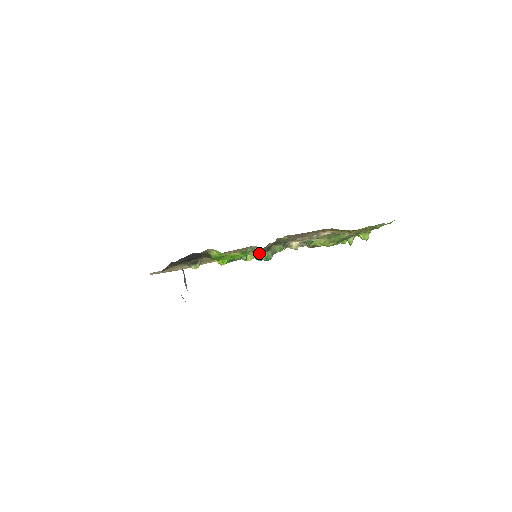
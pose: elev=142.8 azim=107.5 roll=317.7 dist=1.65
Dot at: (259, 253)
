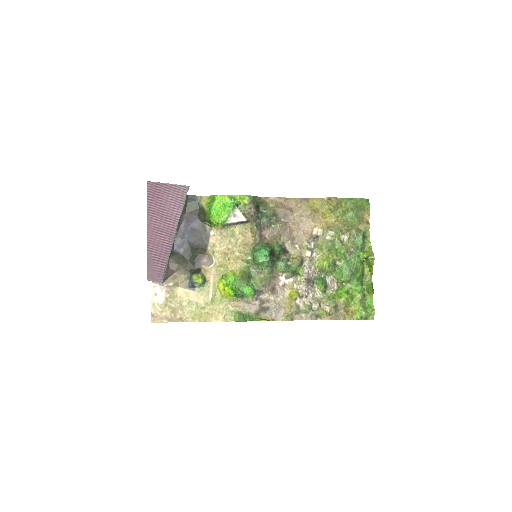
Dot at: (248, 211)
